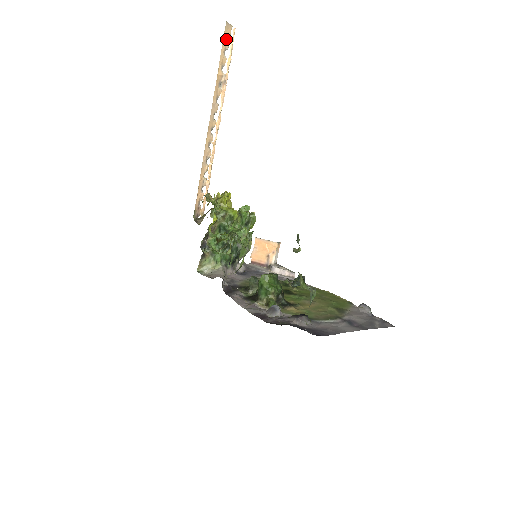
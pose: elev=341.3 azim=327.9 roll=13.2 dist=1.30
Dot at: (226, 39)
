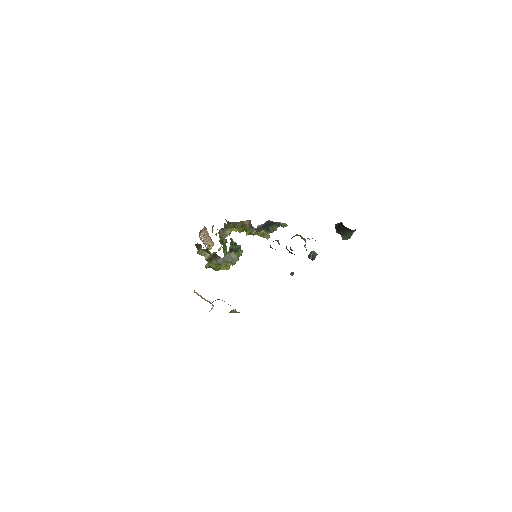
Dot at: (211, 246)
